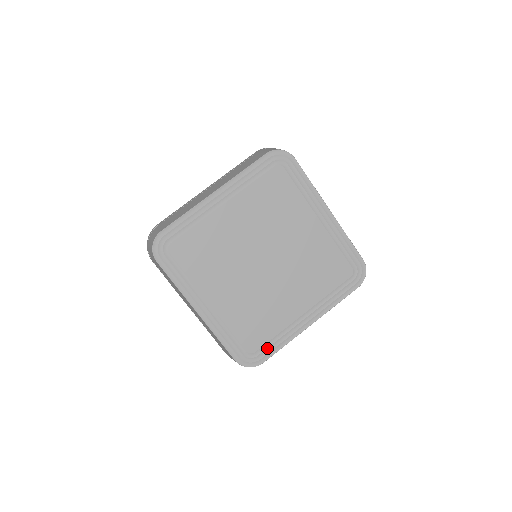
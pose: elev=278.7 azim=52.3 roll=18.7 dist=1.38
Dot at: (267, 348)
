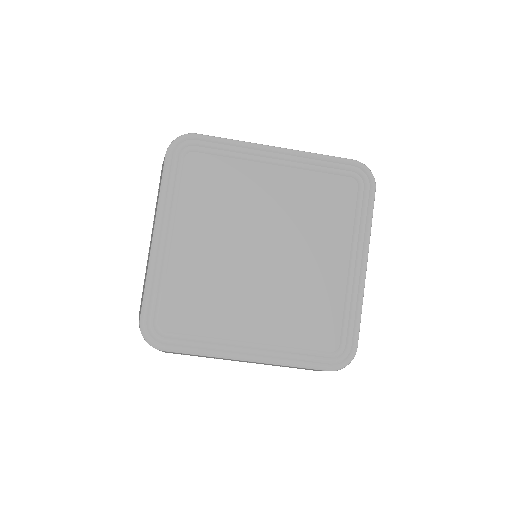
Dot at: (347, 330)
